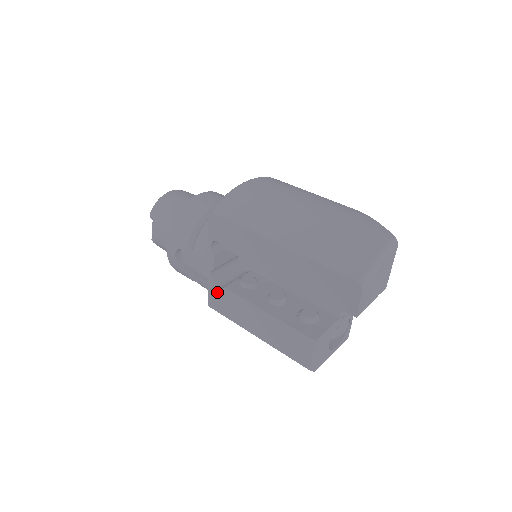
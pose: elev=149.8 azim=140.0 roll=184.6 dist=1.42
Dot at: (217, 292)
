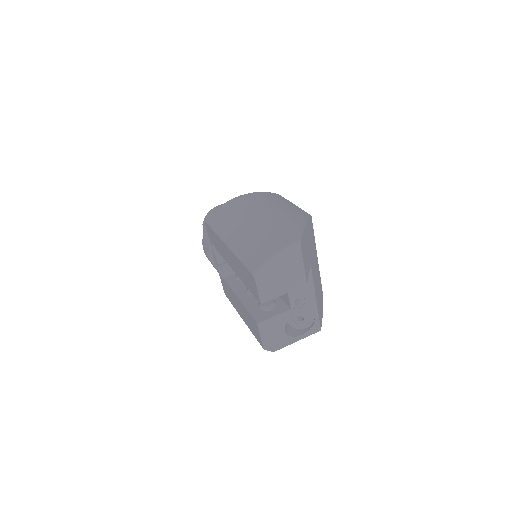
Dot at: (223, 283)
